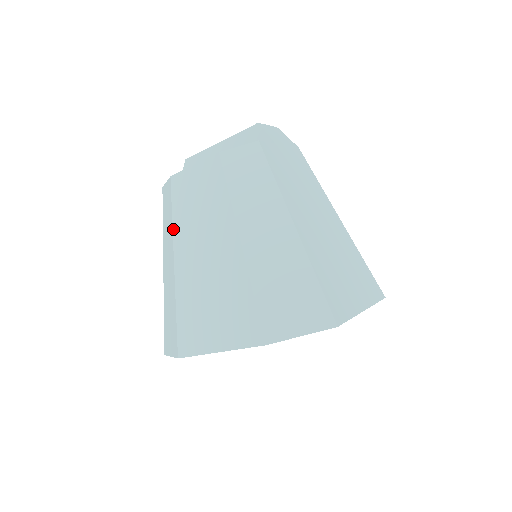
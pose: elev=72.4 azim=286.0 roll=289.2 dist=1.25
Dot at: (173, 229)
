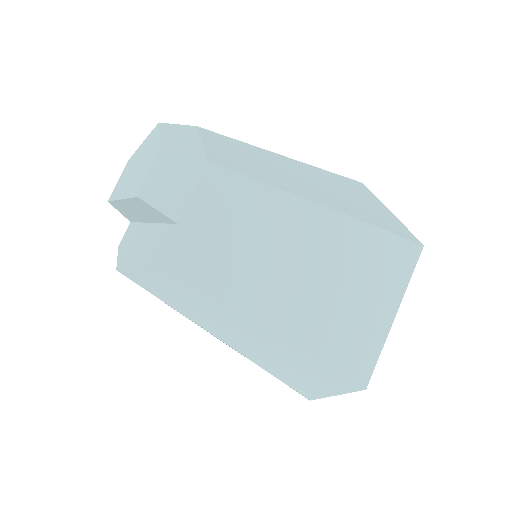
Dot at: occluded
